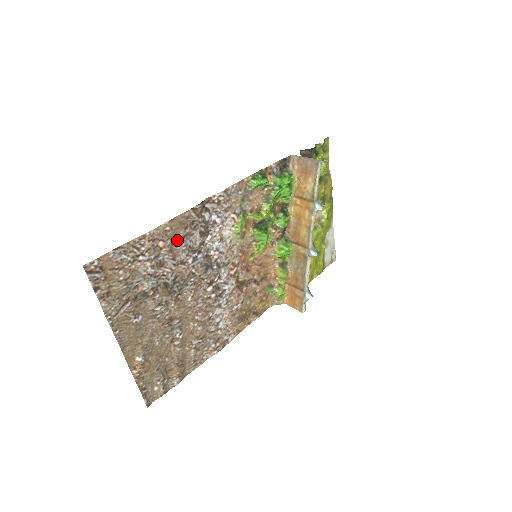
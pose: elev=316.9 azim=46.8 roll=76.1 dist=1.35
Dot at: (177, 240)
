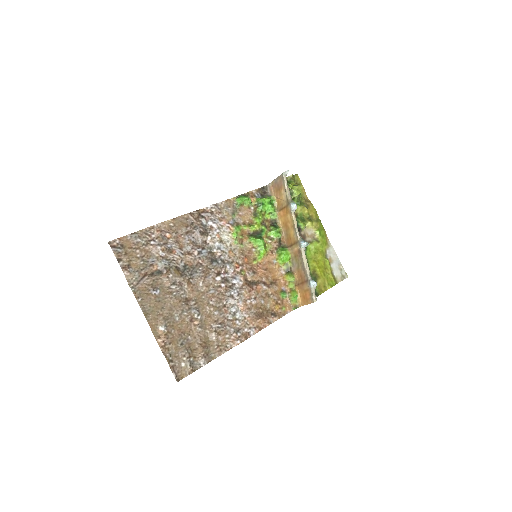
Dot at: (181, 235)
